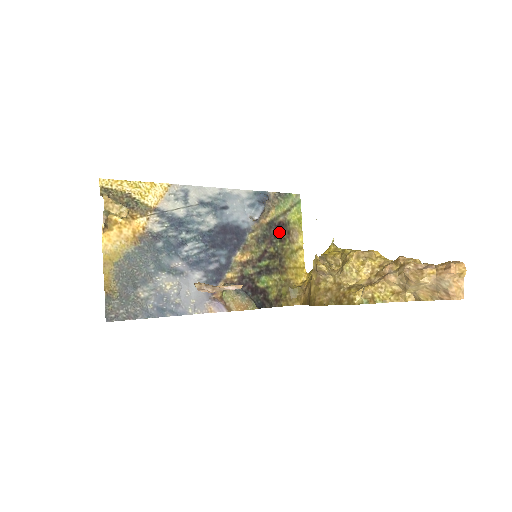
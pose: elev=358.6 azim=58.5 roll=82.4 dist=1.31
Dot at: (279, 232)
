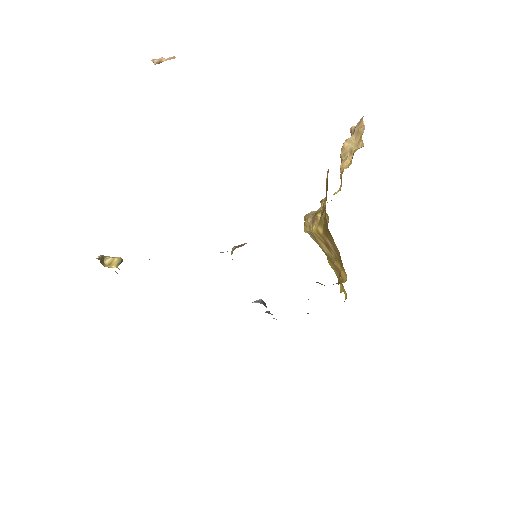
Dot at: occluded
